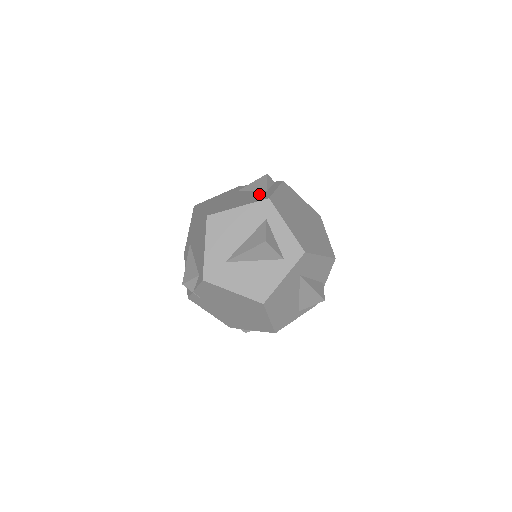
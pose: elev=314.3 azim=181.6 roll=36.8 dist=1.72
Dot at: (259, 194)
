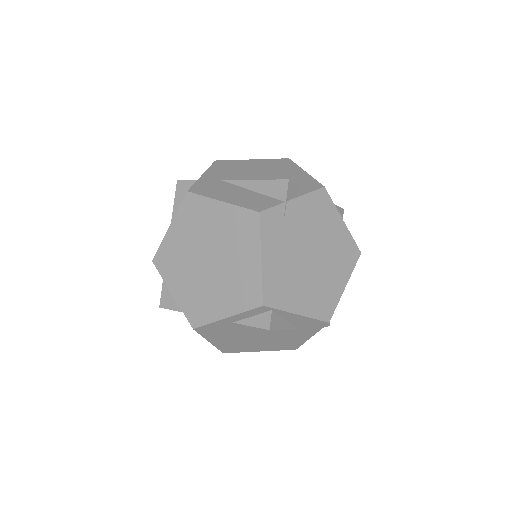
Dot at: occluded
